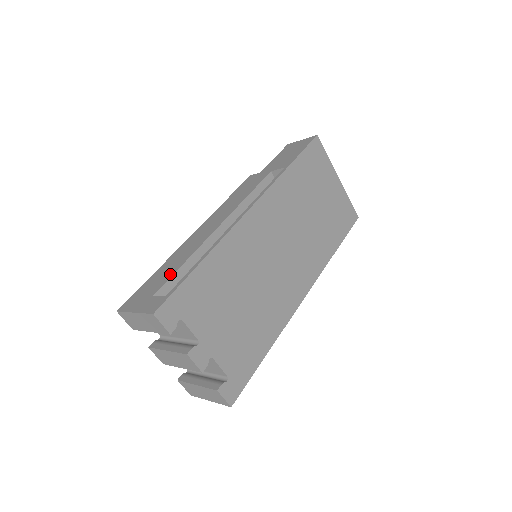
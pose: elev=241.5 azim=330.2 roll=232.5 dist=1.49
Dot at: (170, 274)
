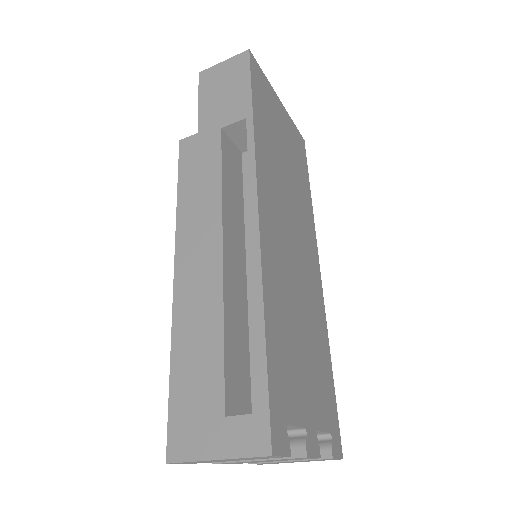
Dot at: (216, 365)
